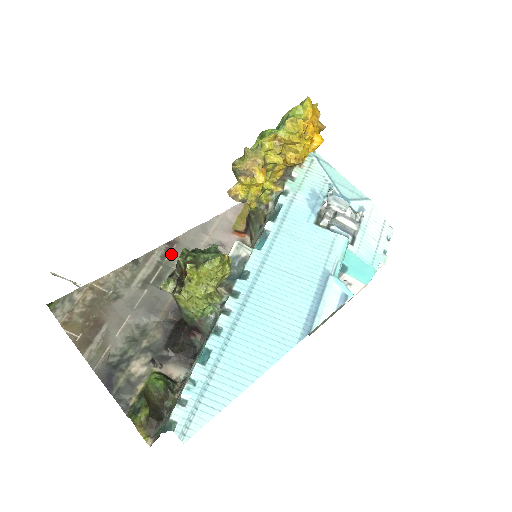
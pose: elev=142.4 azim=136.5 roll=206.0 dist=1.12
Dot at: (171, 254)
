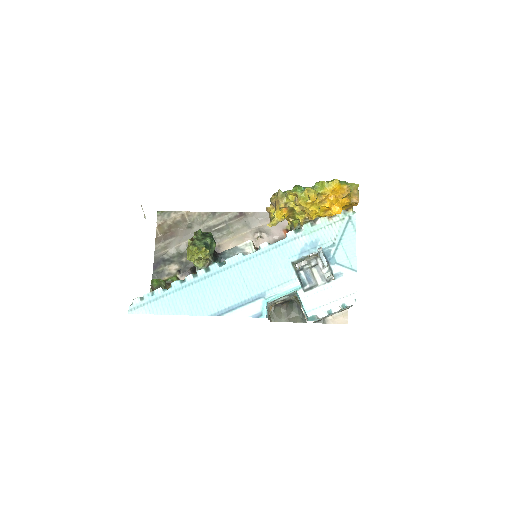
Dot at: (236, 220)
